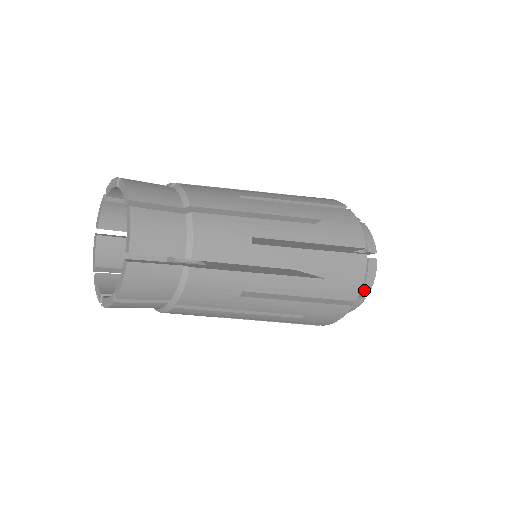
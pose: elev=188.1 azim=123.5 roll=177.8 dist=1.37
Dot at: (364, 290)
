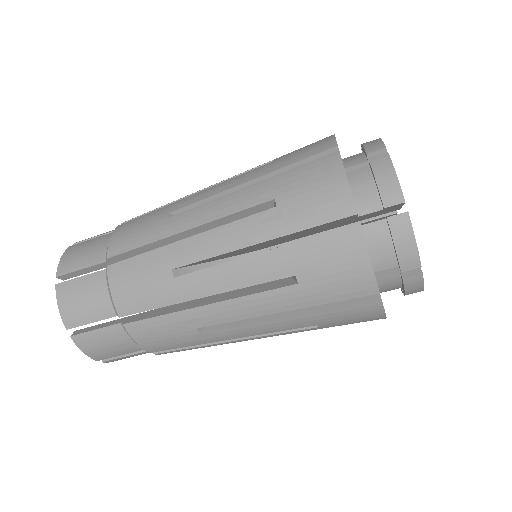
Dot at: (388, 200)
